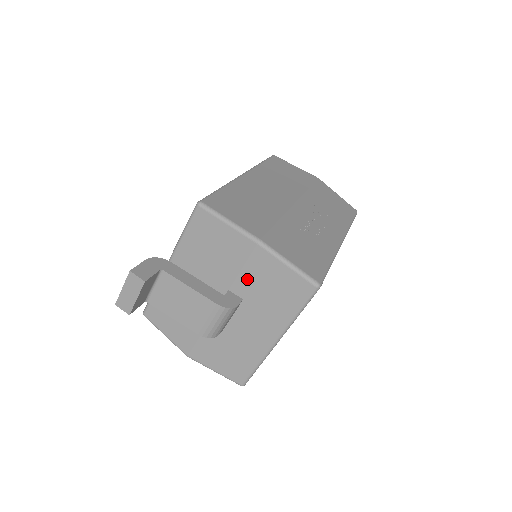
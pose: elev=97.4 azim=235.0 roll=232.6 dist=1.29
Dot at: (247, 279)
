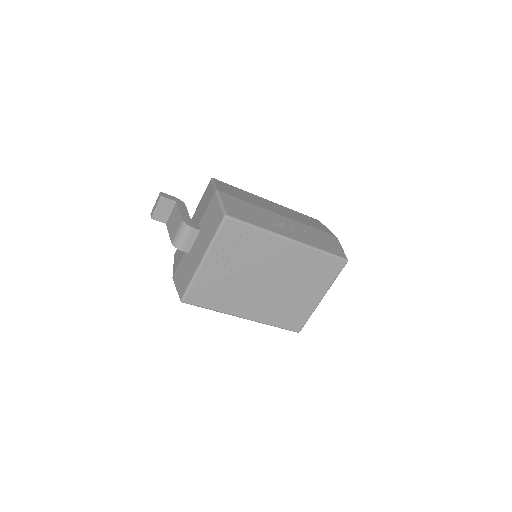
Dot at: (206, 216)
